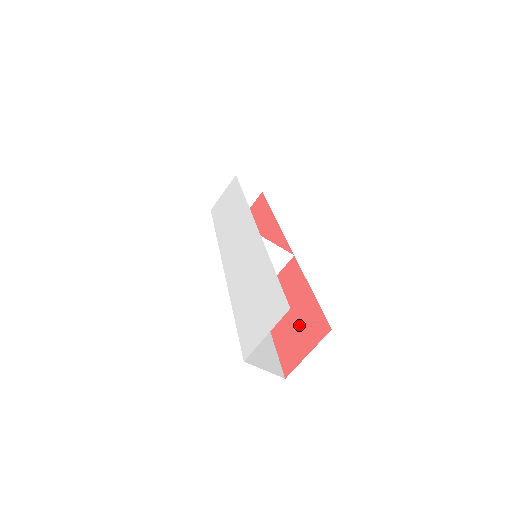
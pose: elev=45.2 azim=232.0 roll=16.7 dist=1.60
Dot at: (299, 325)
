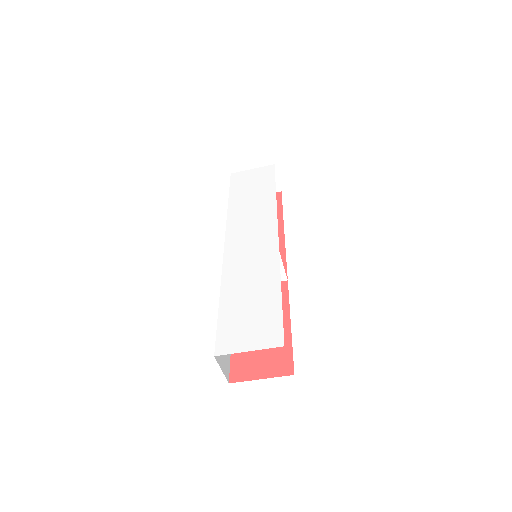
Dot at: occluded
